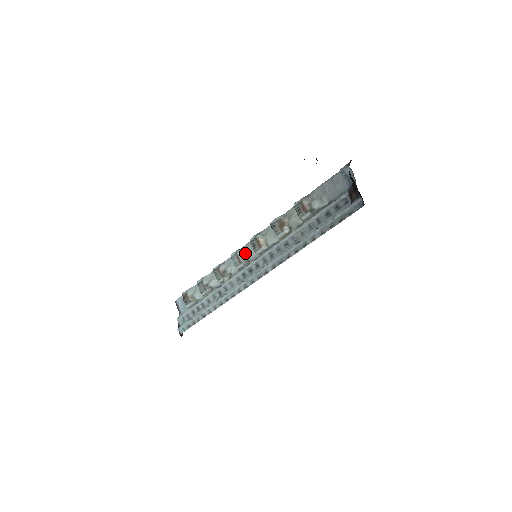
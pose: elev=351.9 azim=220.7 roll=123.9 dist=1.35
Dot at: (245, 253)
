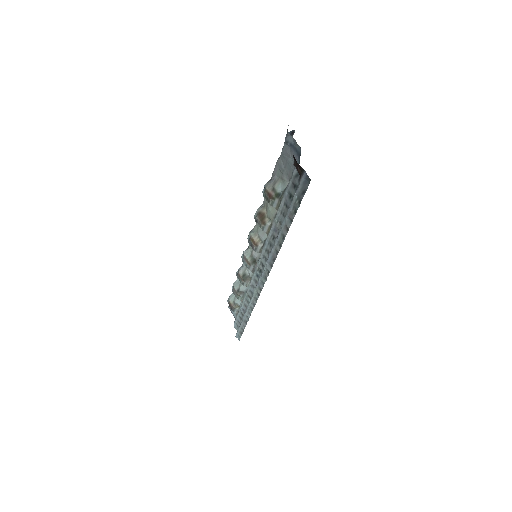
Dot at: (251, 253)
